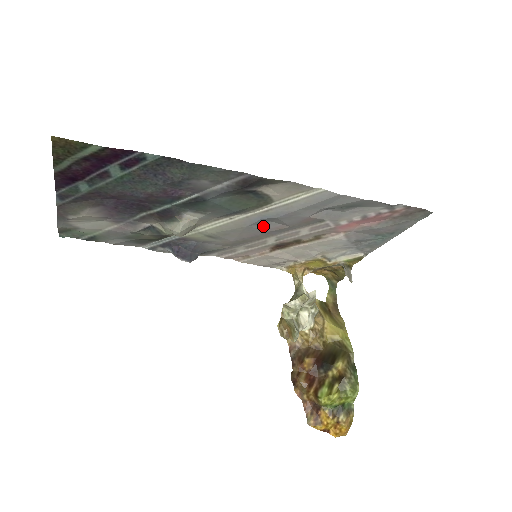
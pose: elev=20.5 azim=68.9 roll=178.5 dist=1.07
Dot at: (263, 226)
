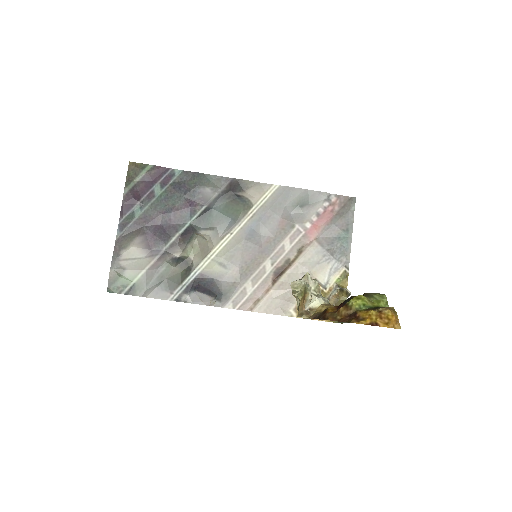
Dot at: (255, 241)
